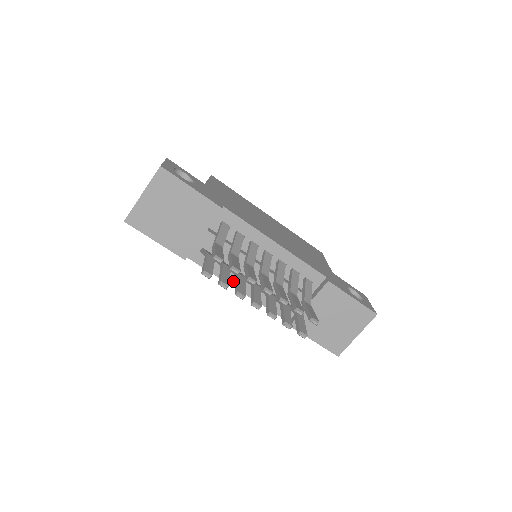
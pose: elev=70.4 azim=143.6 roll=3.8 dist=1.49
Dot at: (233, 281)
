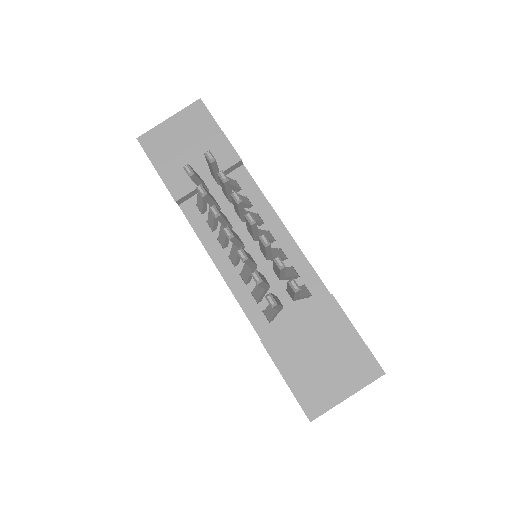
Dot at: (216, 255)
